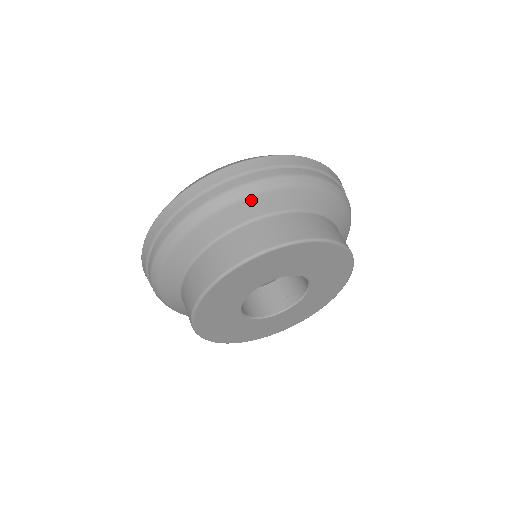
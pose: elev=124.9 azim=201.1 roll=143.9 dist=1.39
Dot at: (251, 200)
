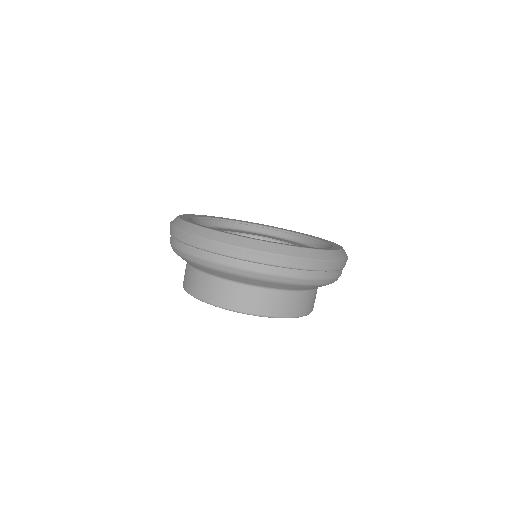
Dot at: (217, 271)
